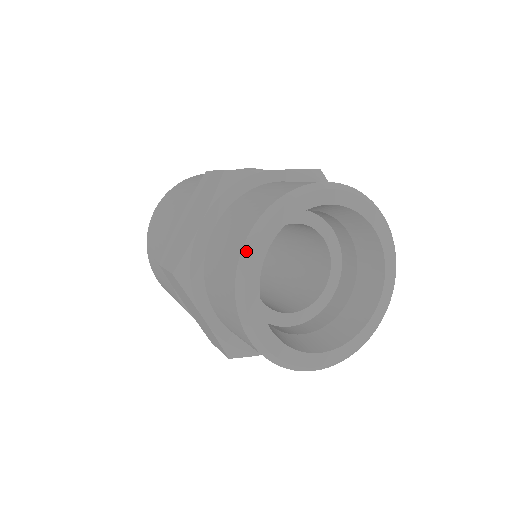
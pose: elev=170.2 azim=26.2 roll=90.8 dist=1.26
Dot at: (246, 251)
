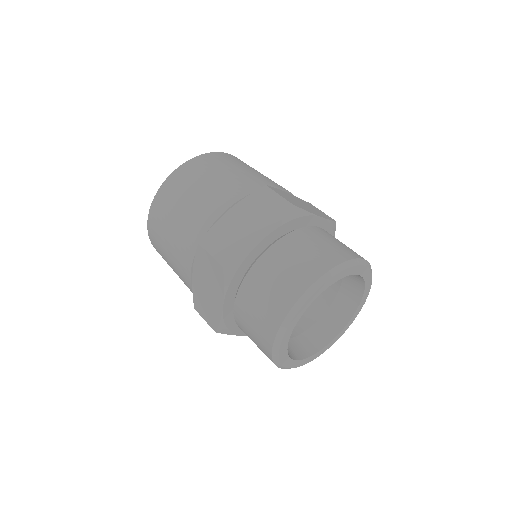
Dot at: (275, 351)
